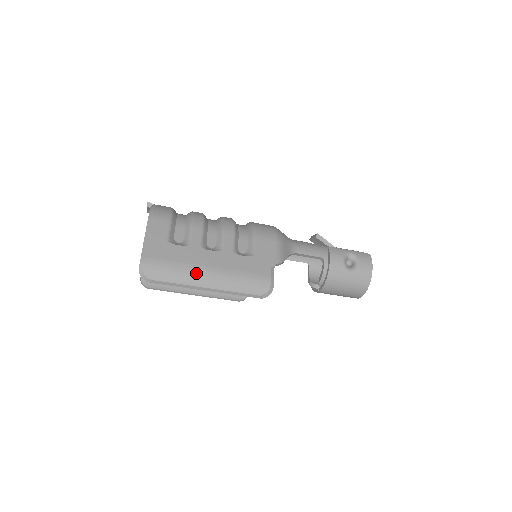
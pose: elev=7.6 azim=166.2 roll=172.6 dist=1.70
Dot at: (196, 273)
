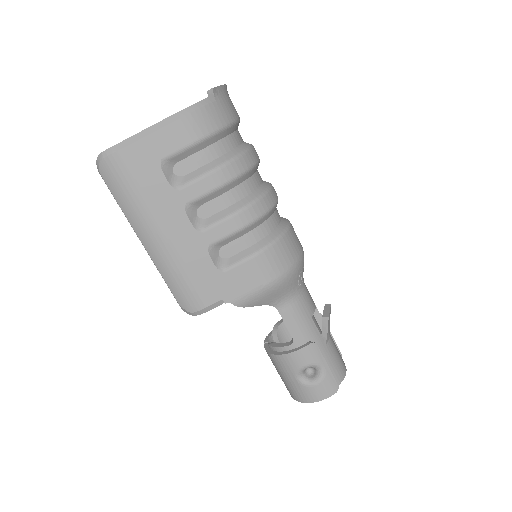
Dot at: (145, 222)
